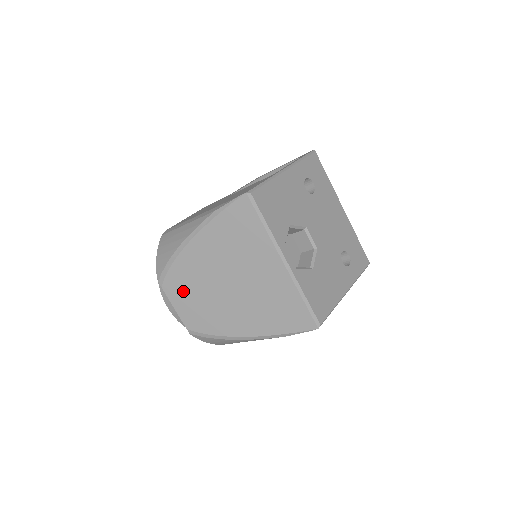
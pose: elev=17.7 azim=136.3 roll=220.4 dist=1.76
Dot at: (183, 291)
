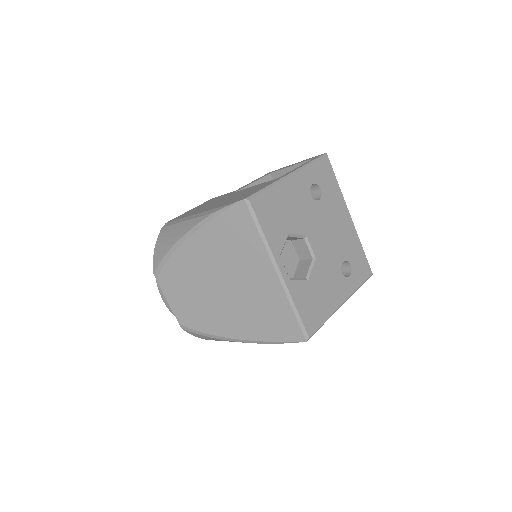
Dot at: (177, 287)
